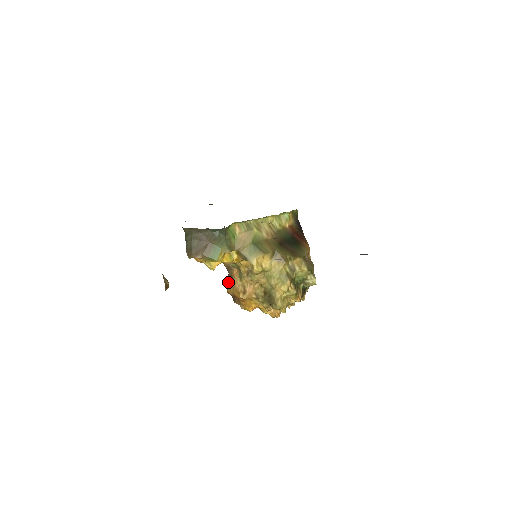
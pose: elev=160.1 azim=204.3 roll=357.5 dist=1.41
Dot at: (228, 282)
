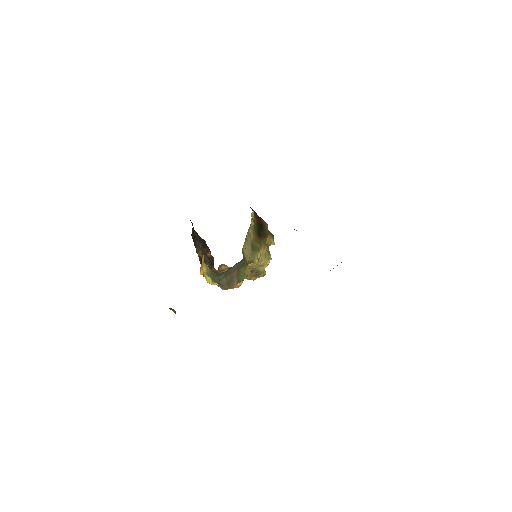
Dot at: occluded
